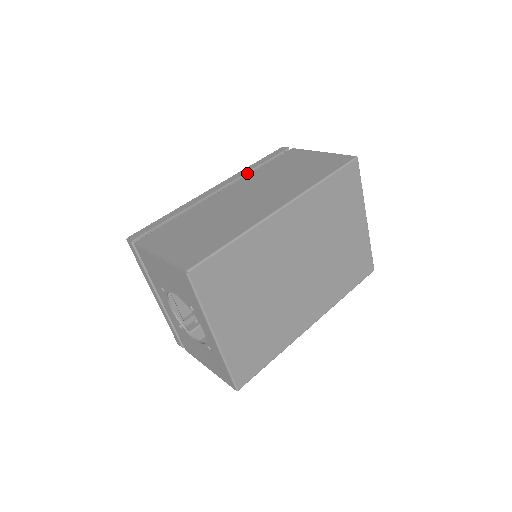
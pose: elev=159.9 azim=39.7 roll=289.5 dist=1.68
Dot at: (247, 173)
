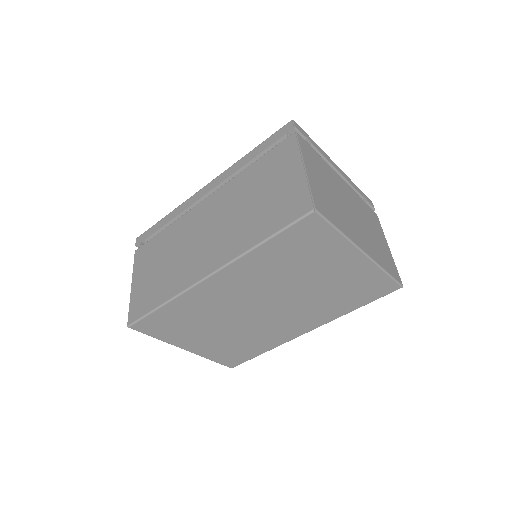
Dot at: occluded
